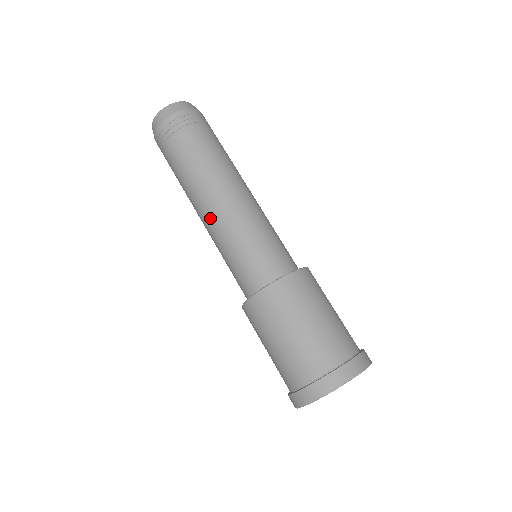
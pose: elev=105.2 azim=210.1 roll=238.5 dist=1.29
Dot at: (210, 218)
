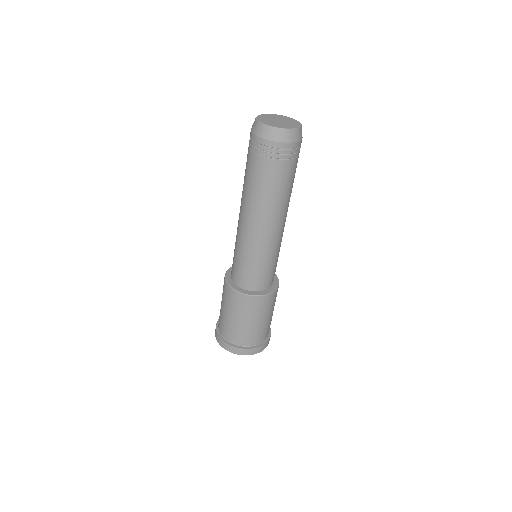
Dot at: (239, 222)
